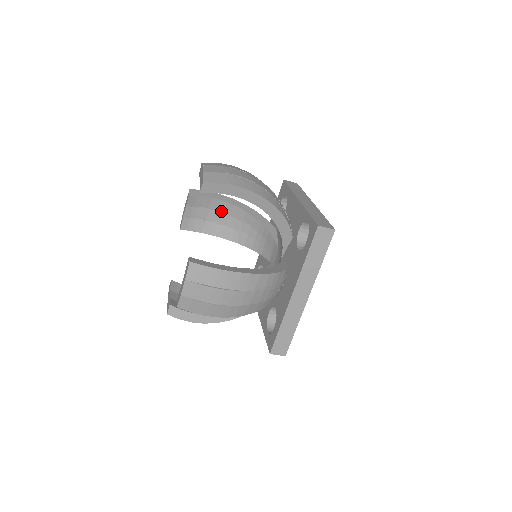
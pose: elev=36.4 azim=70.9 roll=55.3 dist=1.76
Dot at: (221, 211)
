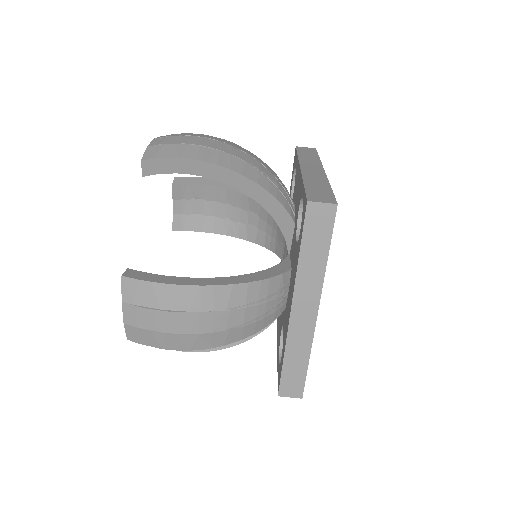
Dot at: (220, 201)
